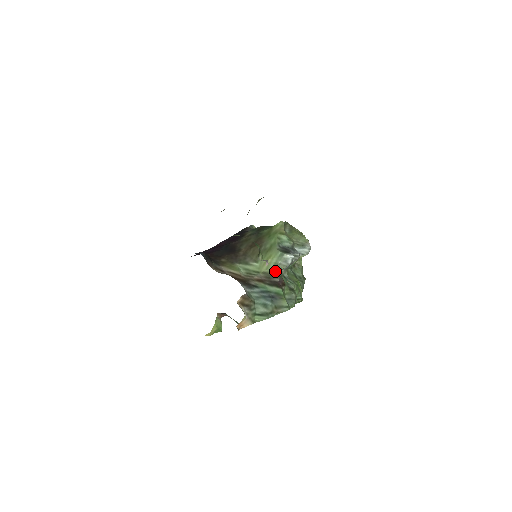
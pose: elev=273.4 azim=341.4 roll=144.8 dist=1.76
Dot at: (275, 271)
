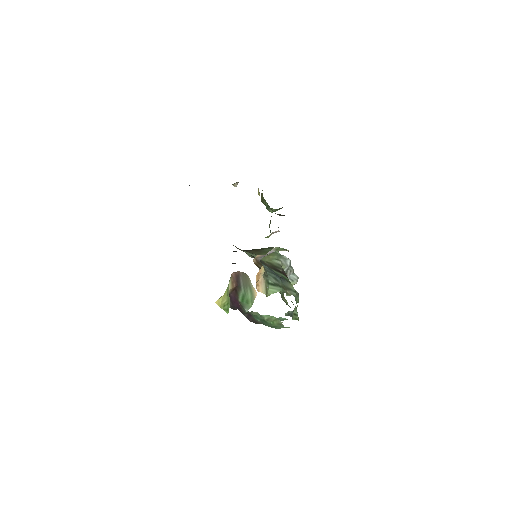
Dot at: (278, 264)
